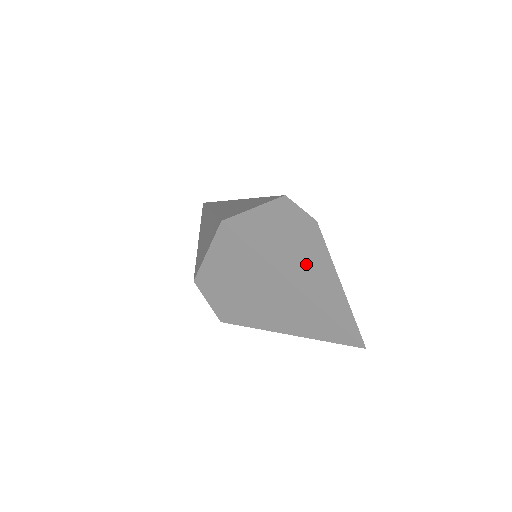
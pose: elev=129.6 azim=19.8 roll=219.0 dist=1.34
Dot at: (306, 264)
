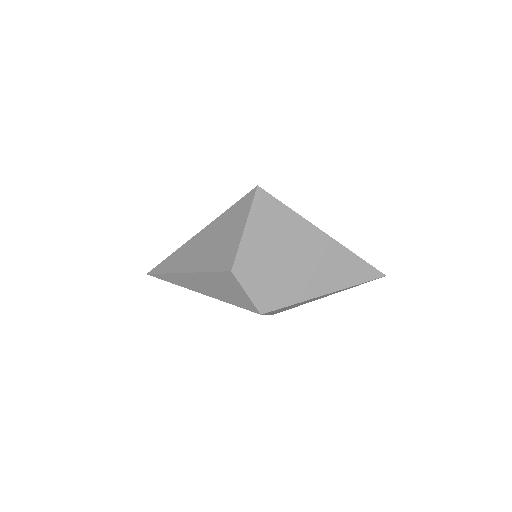
Dot at: occluded
